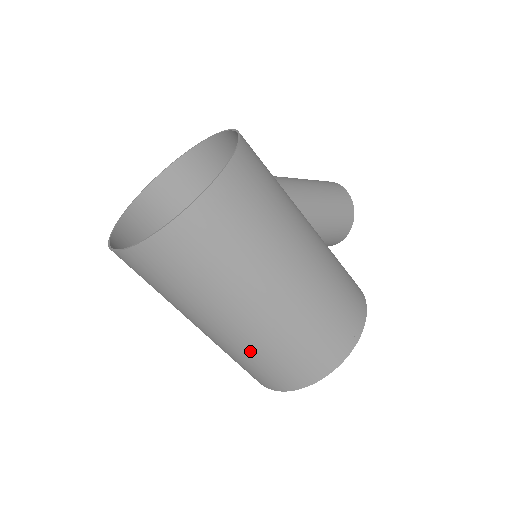
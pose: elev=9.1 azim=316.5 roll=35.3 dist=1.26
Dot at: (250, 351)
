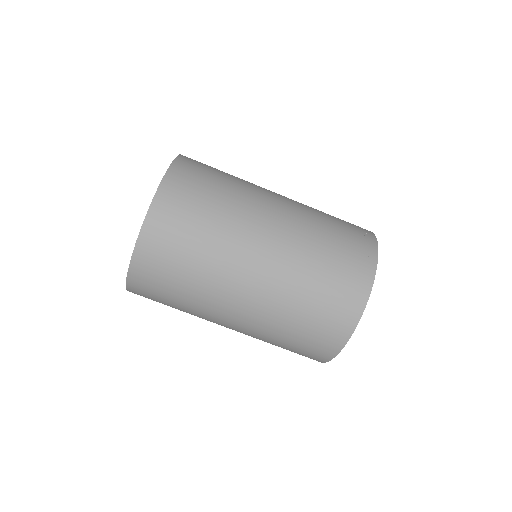
Dot at: (294, 285)
